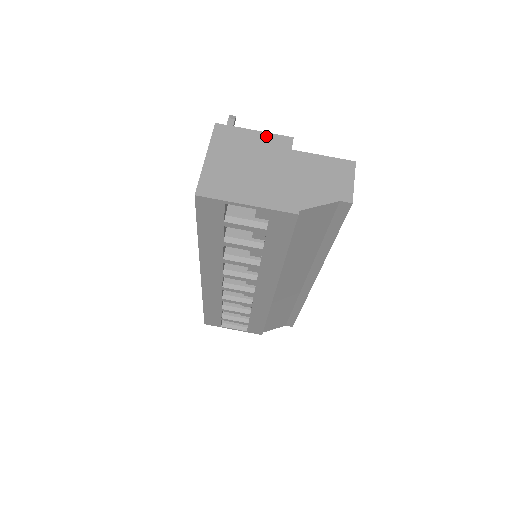
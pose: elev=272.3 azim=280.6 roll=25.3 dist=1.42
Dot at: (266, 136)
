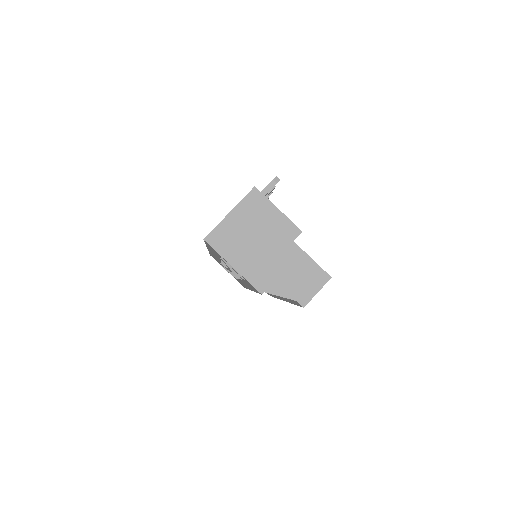
Dot at: (283, 219)
